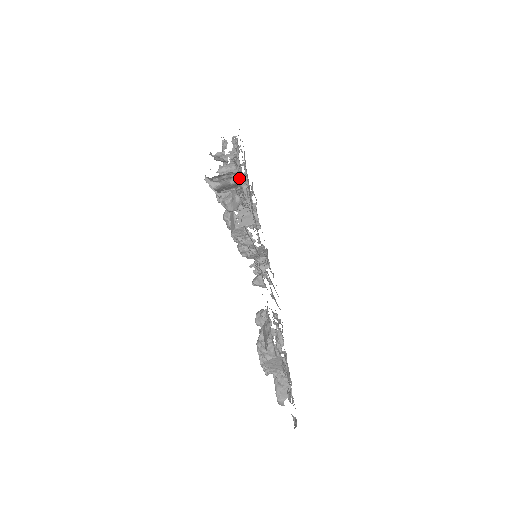
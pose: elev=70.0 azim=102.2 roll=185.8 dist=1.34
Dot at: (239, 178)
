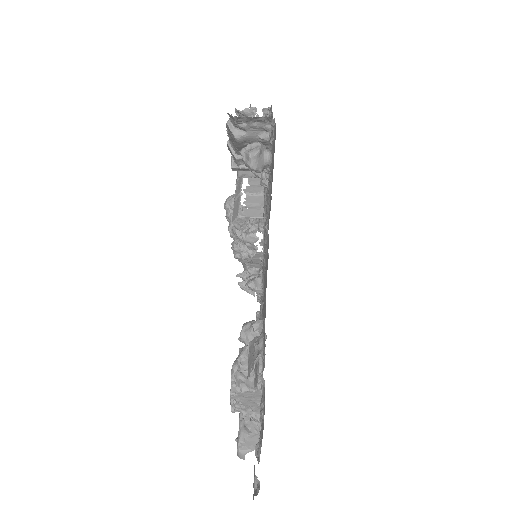
Dot at: occluded
